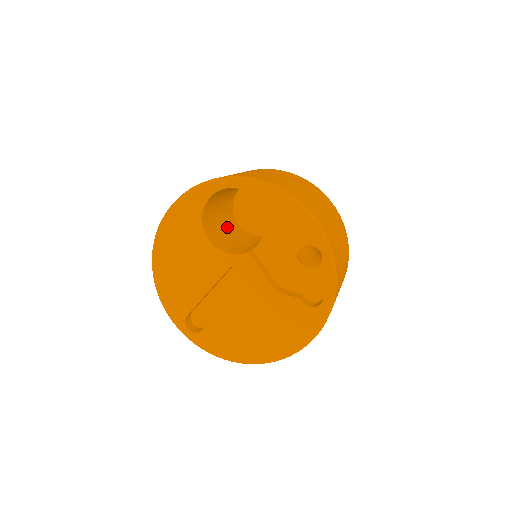
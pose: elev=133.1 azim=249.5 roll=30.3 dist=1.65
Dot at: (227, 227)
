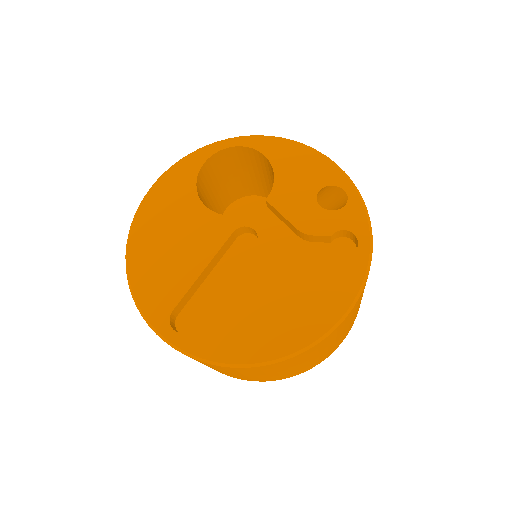
Dot at: occluded
